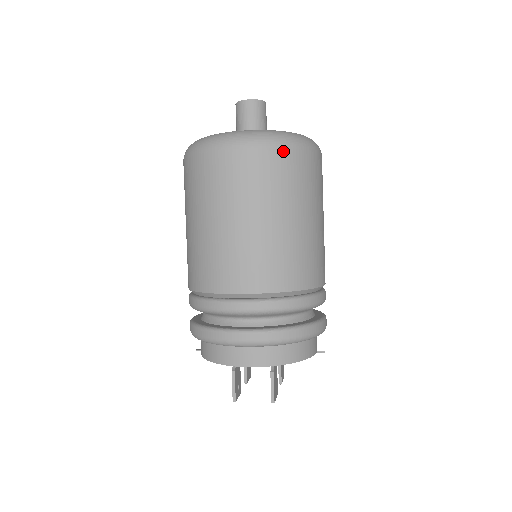
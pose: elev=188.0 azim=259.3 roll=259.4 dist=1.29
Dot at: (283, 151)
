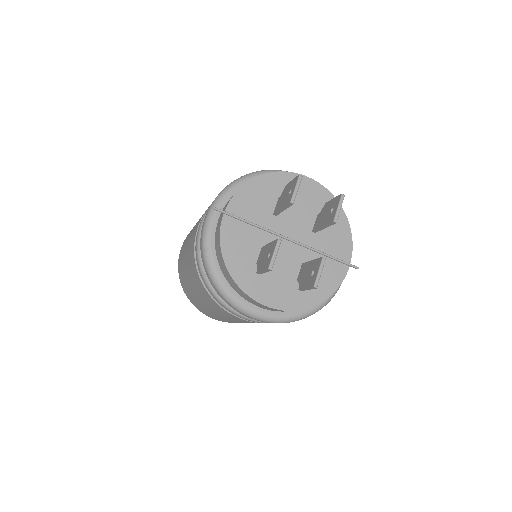
Dot at: occluded
